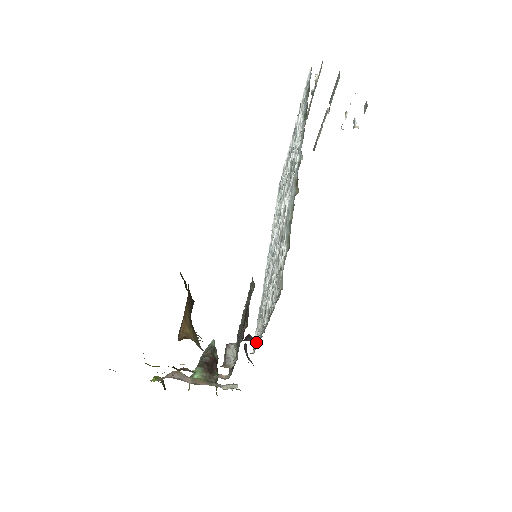
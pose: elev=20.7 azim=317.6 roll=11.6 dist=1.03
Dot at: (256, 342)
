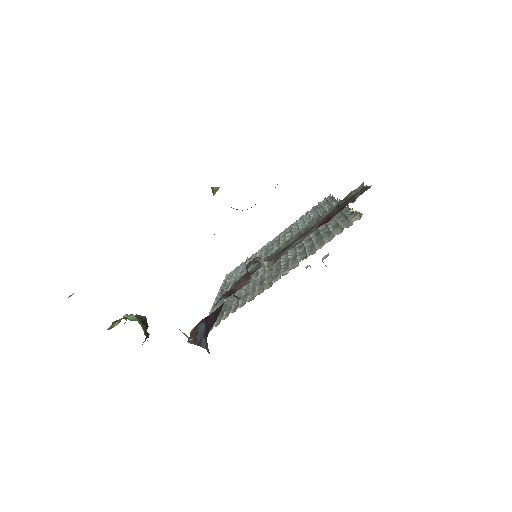
Dot at: (230, 312)
